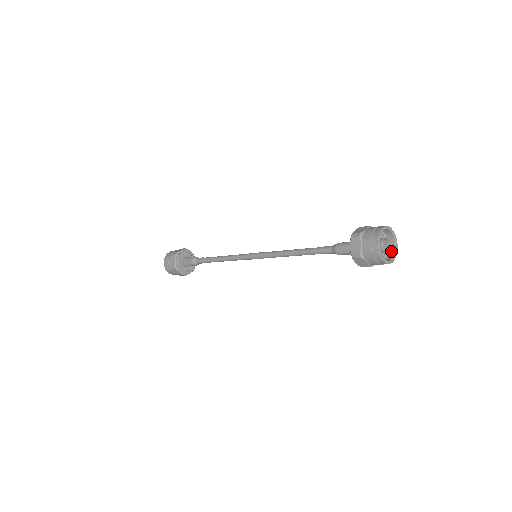
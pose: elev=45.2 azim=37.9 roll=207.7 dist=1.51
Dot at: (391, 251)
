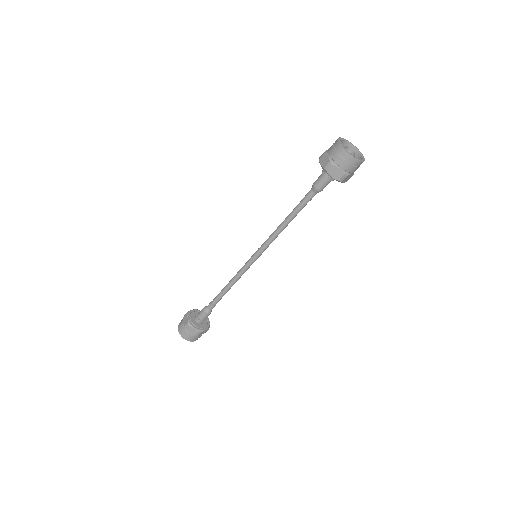
Dot at: occluded
